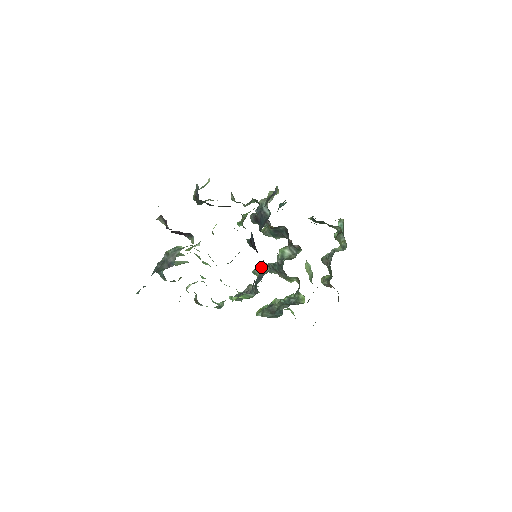
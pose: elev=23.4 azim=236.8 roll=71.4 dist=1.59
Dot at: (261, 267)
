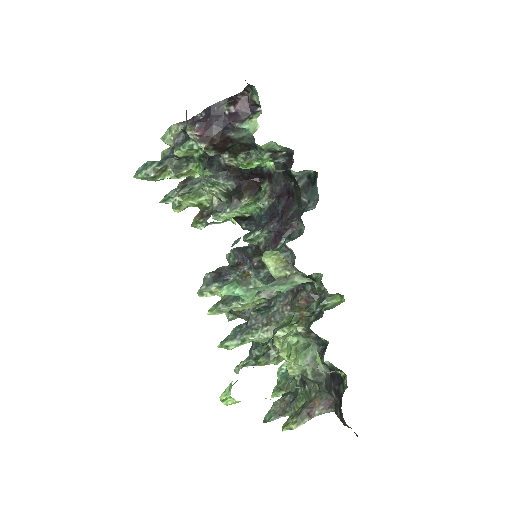
Dot at: (277, 248)
